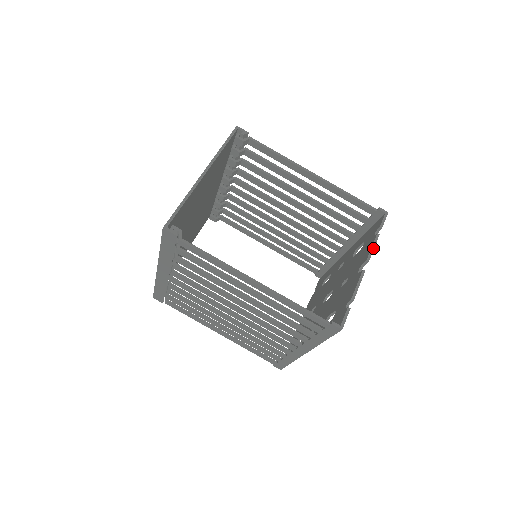
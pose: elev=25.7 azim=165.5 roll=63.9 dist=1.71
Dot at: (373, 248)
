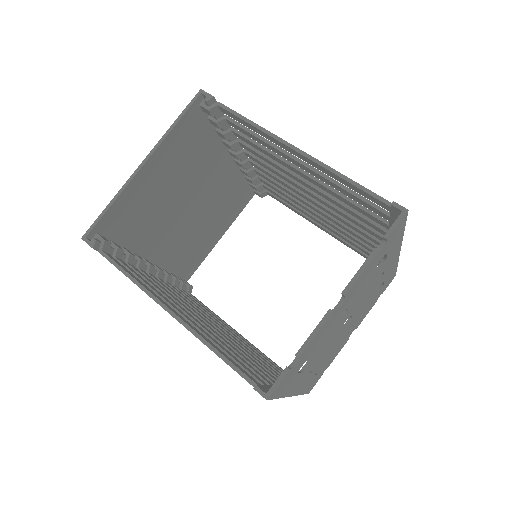
Dot at: (359, 273)
